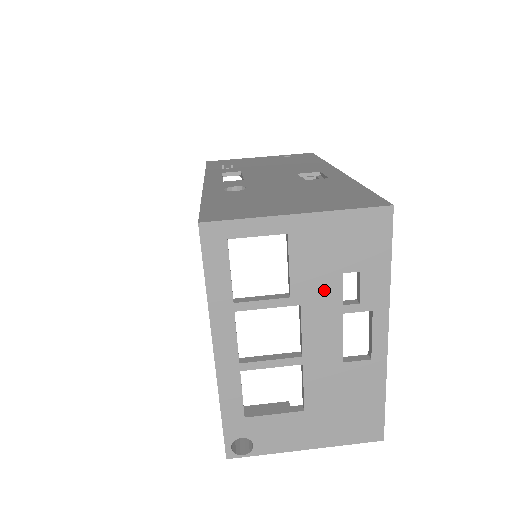
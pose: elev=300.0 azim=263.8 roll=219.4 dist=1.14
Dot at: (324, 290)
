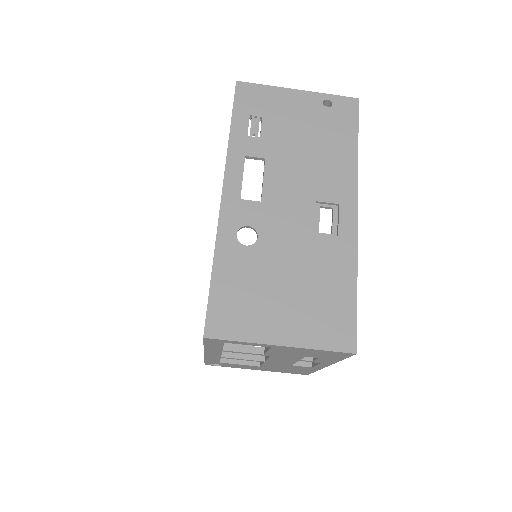
Dot at: (289, 357)
